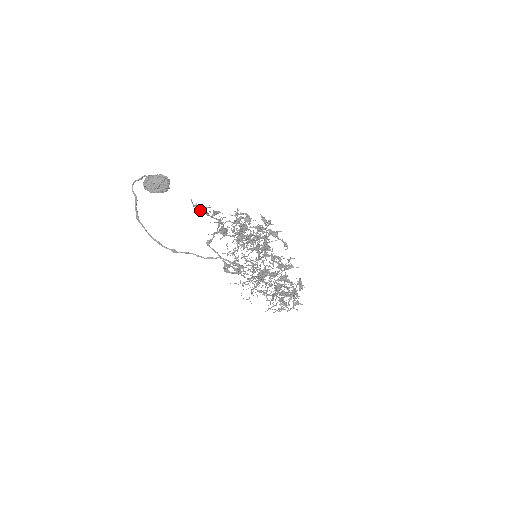
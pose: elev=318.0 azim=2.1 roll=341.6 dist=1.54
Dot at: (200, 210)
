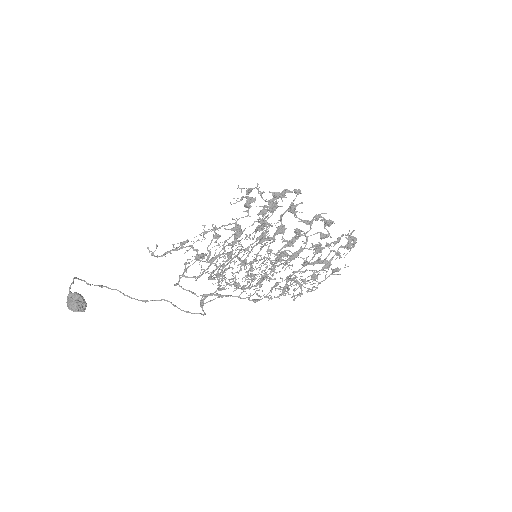
Dot at: (159, 256)
